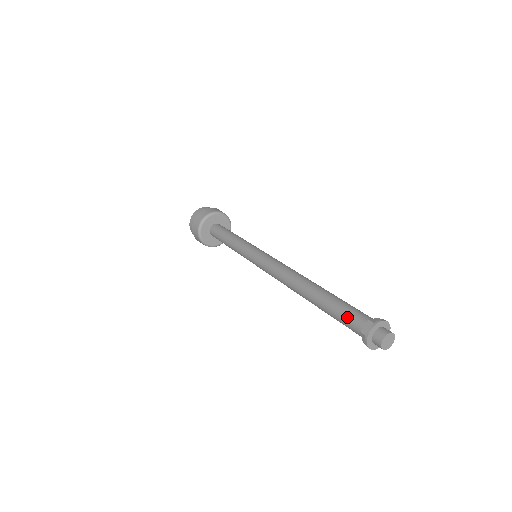
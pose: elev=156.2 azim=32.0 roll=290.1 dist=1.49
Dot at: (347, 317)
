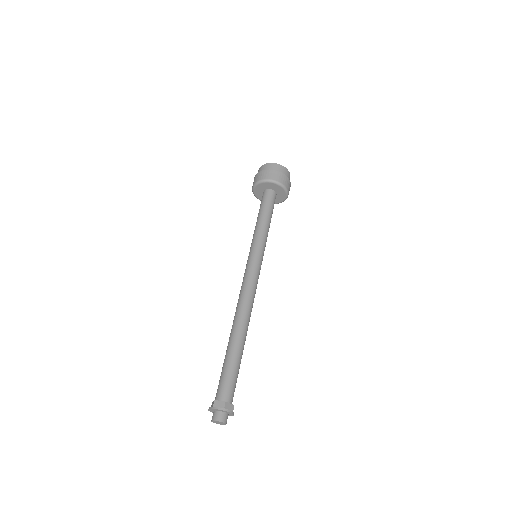
Dot at: (223, 381)
